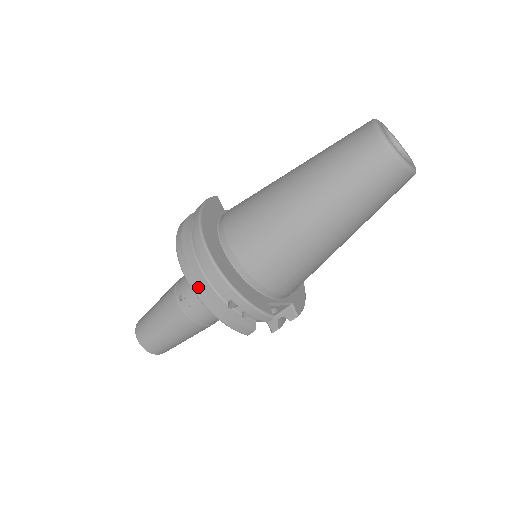
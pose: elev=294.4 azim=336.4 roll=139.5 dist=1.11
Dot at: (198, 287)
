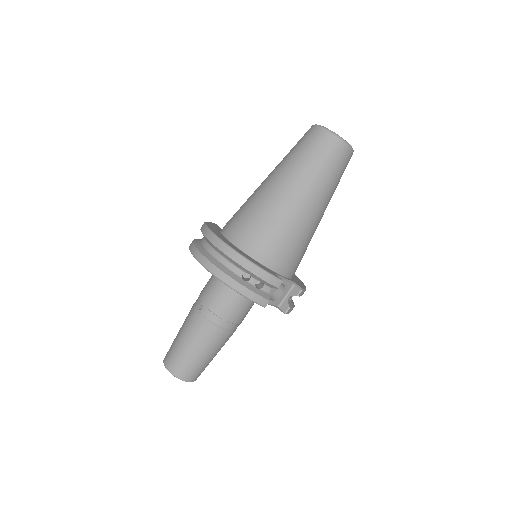
Dot at: (215, 268)
